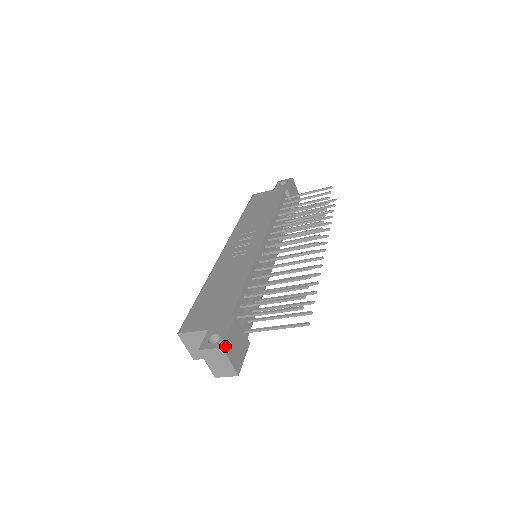
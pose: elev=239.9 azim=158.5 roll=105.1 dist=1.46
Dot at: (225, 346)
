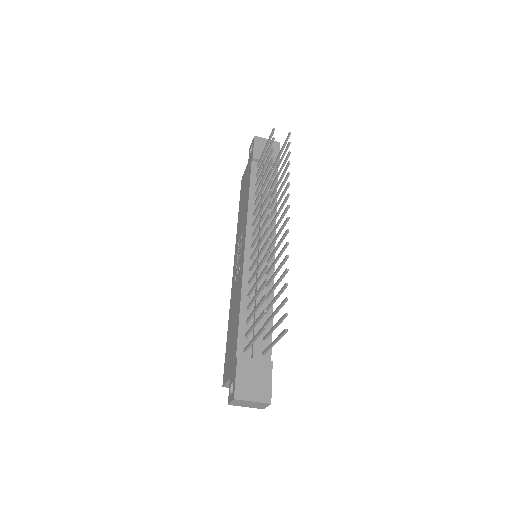
Dot at: (237, 395)
